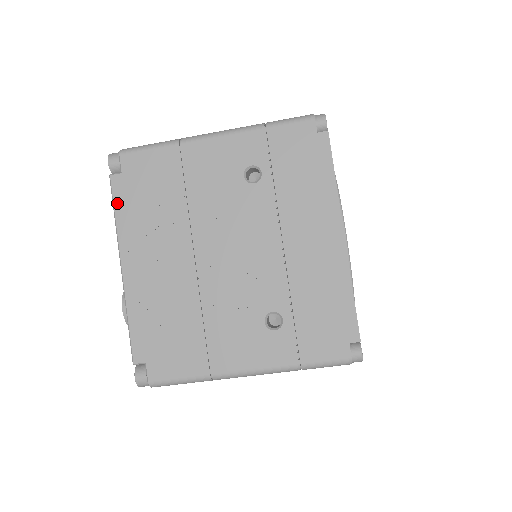
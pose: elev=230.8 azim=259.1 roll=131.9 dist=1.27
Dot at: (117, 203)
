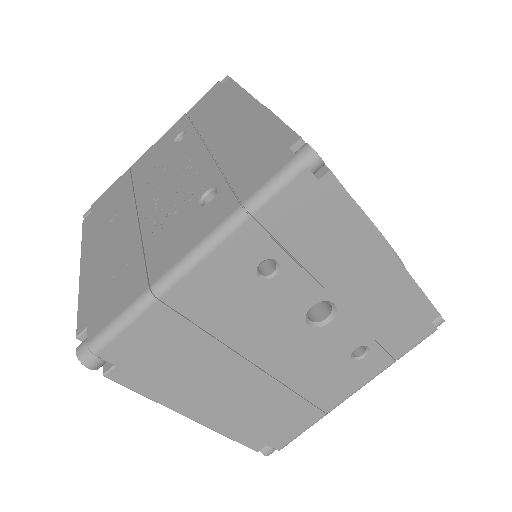
Dot at: (84, 231)
